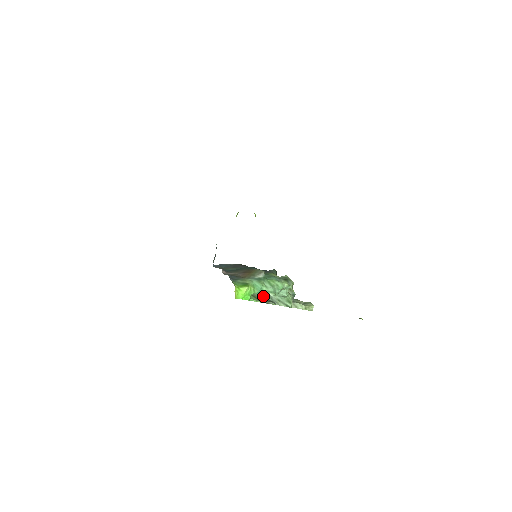
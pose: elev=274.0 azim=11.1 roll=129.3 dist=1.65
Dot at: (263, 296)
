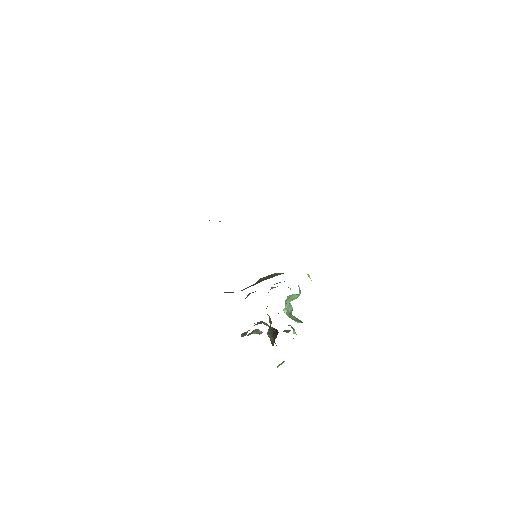
Dot at: occluded
